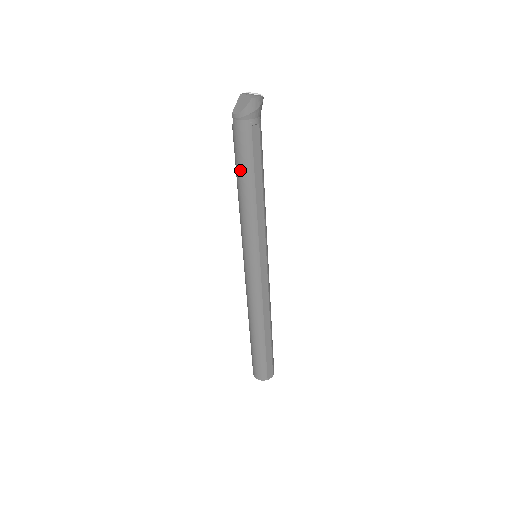
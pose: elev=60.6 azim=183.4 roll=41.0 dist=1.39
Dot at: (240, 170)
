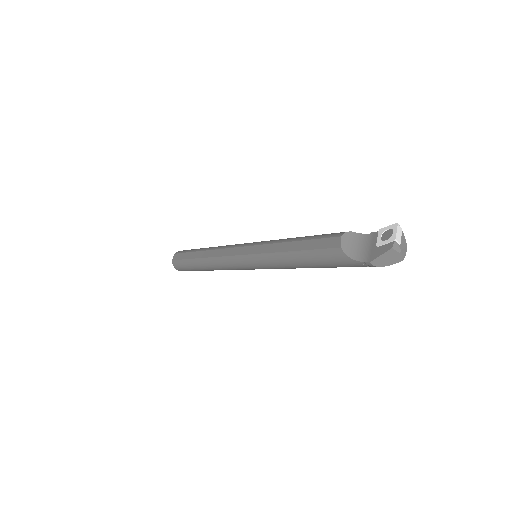
Dot at: (323, 267)
